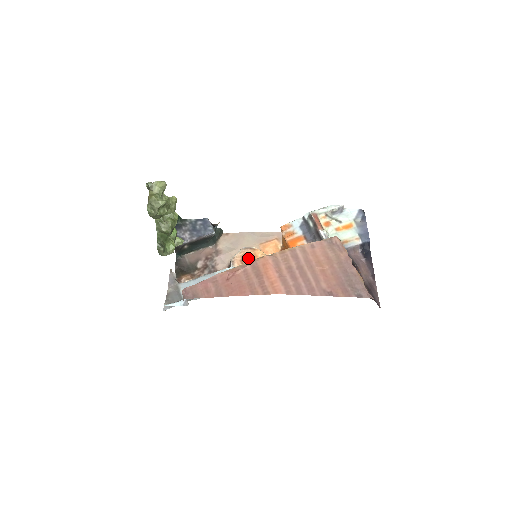
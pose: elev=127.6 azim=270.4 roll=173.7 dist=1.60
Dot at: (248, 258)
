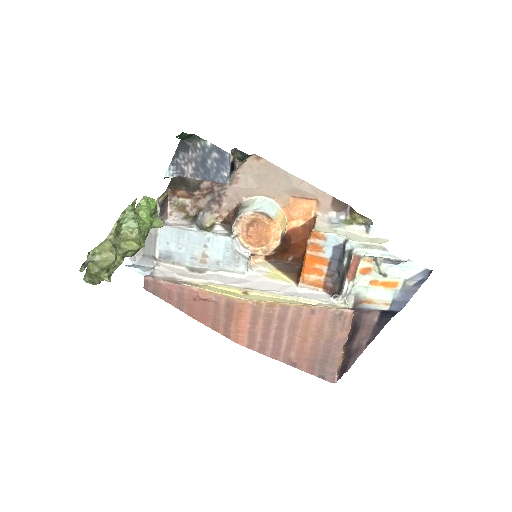
Dot at: (258, 226)
